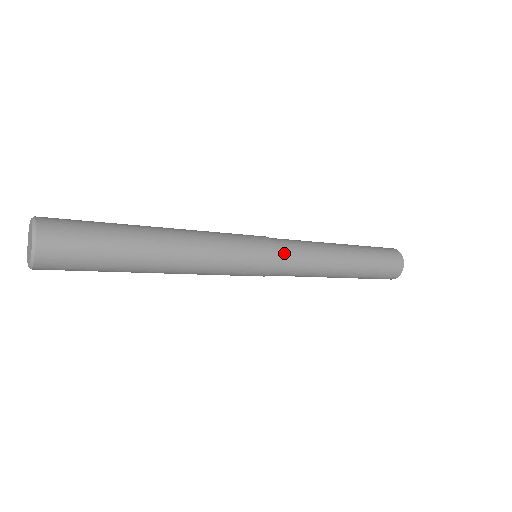
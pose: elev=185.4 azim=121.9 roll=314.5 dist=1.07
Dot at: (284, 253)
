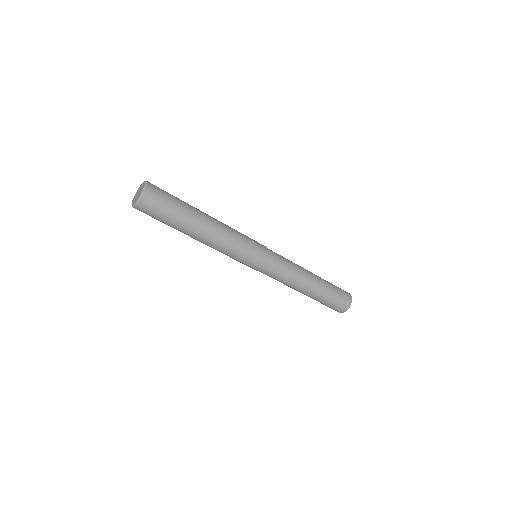
Dot at: (274, 256)
